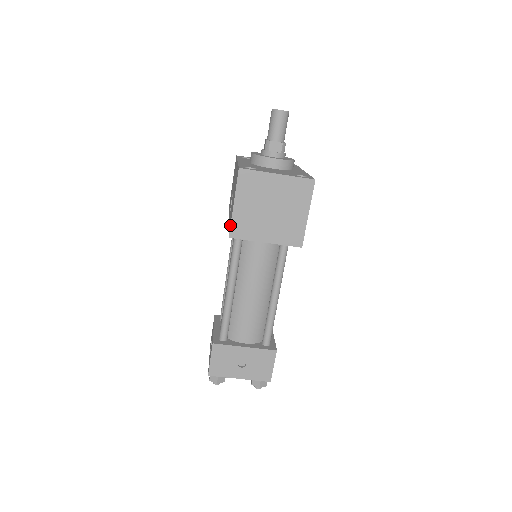
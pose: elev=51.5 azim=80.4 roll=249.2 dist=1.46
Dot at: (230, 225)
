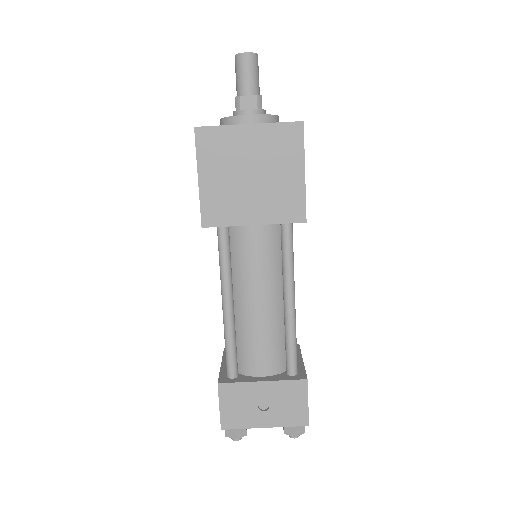
Dot at: occluded
